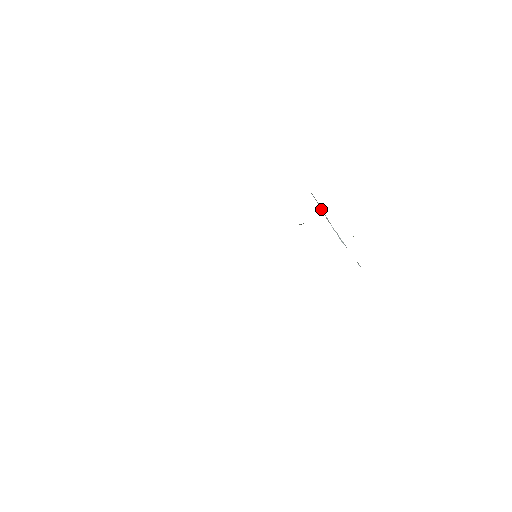
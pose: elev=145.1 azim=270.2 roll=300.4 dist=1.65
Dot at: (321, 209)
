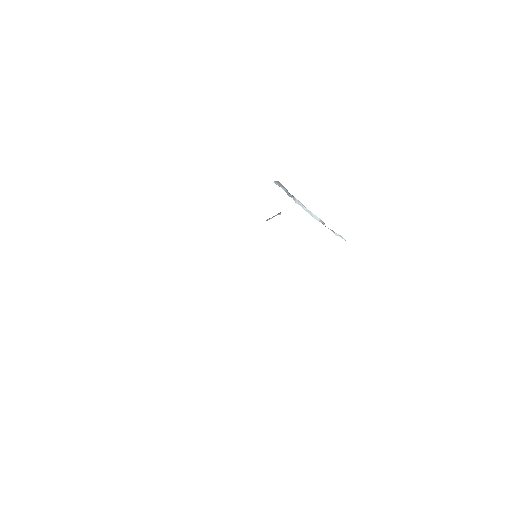
Dot at: (290, 194)
